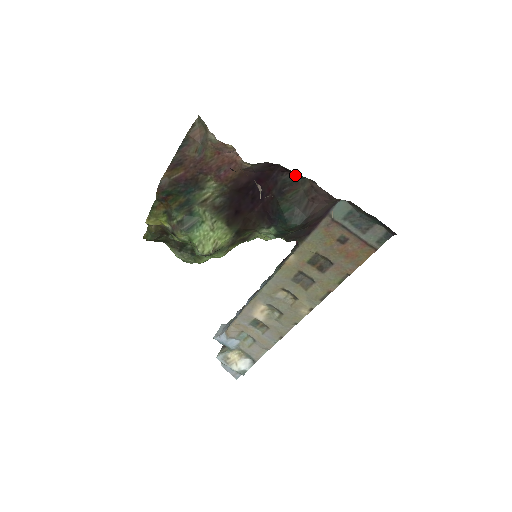
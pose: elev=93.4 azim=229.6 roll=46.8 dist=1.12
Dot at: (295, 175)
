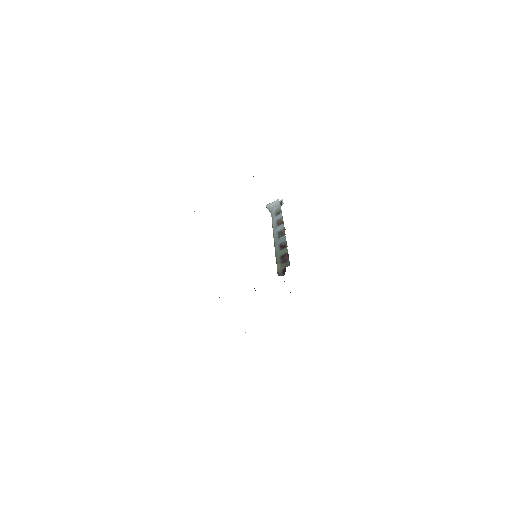
Dot at: occluded
